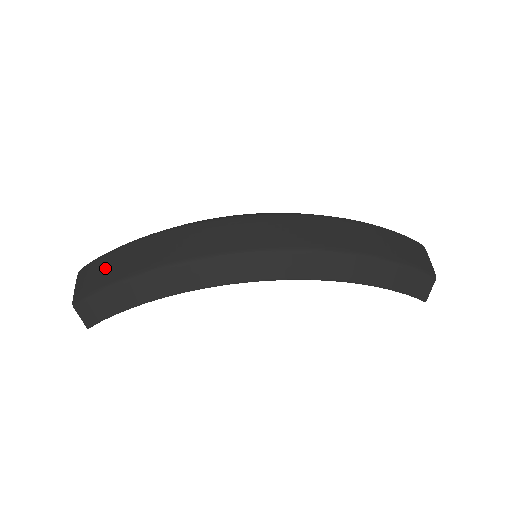
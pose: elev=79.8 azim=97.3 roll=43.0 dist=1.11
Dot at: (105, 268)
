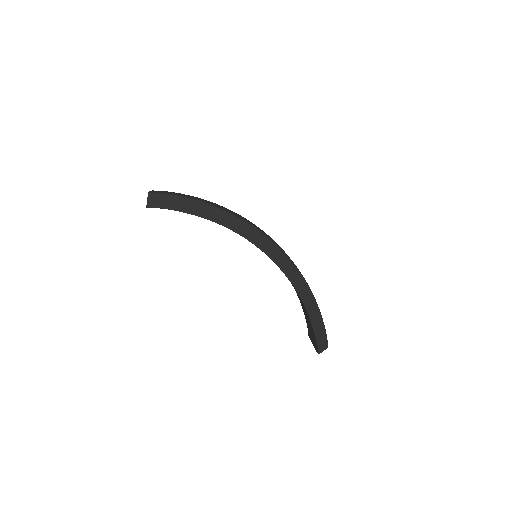
Dot at: (182, 194)
